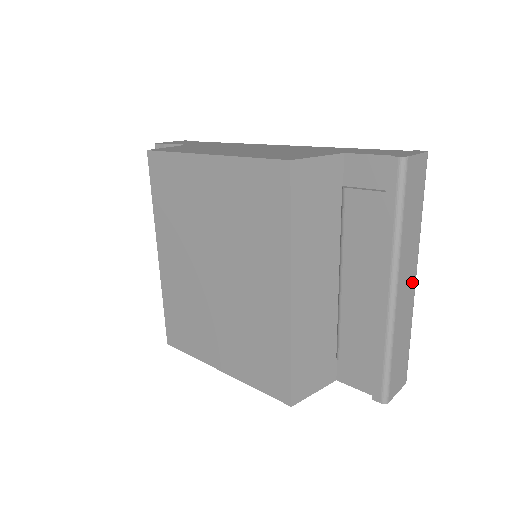
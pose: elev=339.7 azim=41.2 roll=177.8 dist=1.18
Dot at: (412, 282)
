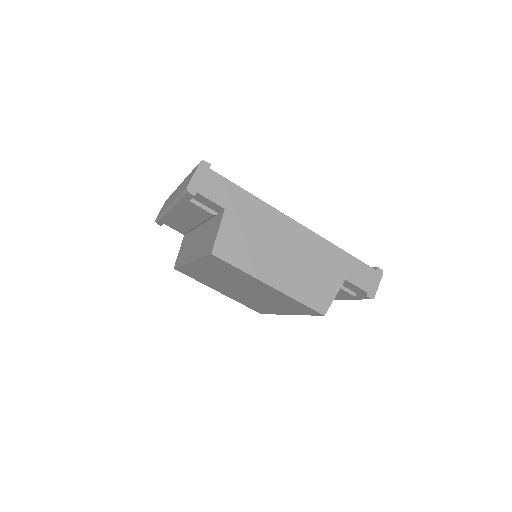
Dot at: occluded
